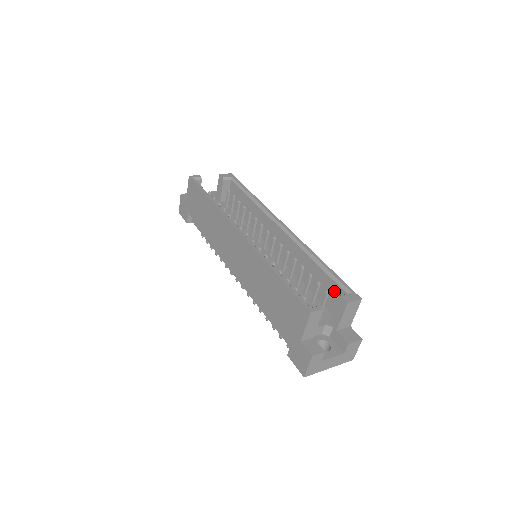
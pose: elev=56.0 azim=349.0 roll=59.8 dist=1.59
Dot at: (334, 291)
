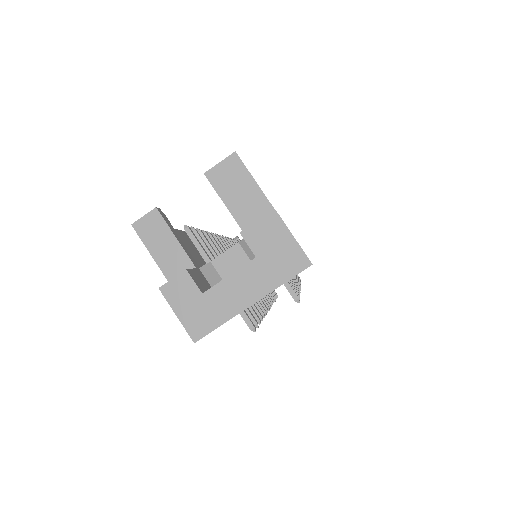
Dot at: occluded
